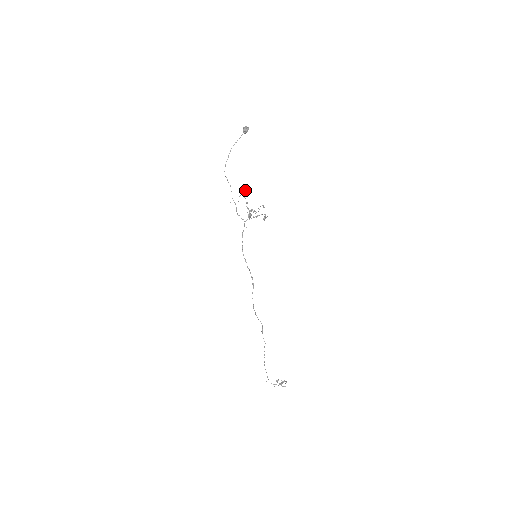
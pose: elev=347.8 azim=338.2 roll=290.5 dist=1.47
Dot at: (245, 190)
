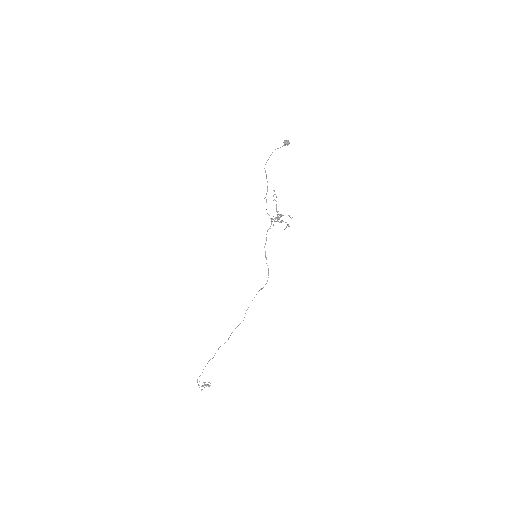
Dot at: occluded
